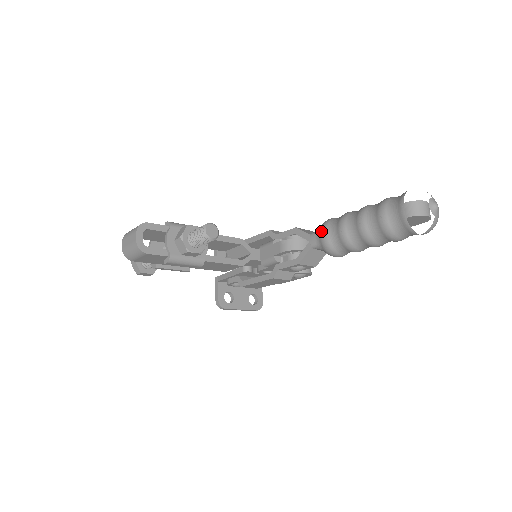
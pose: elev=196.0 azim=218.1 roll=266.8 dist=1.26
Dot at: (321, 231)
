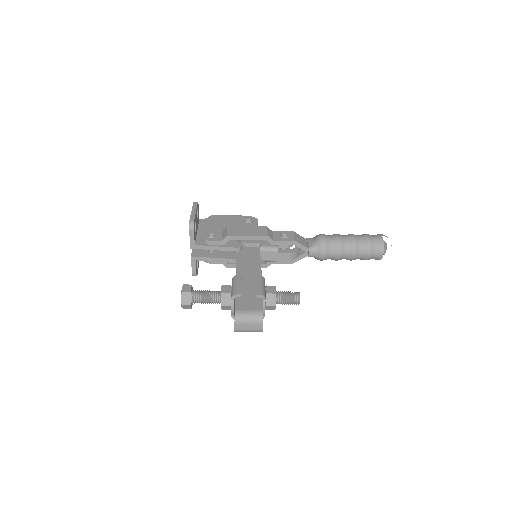
Dot at: (322, 252)
